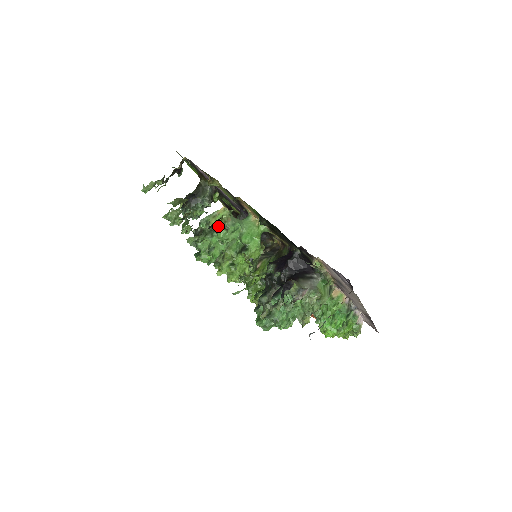
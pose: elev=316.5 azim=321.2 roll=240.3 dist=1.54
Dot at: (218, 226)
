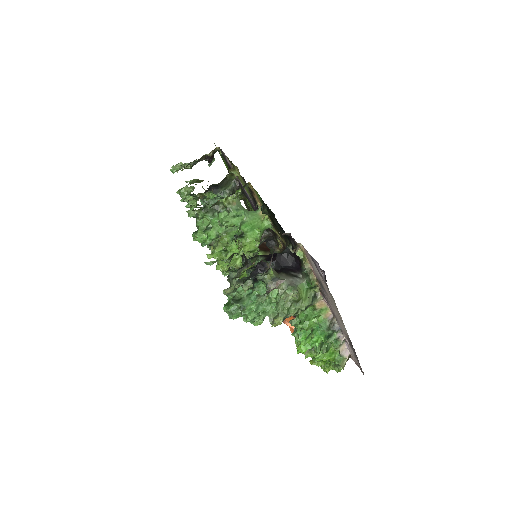
Dot at: (222, 207)
